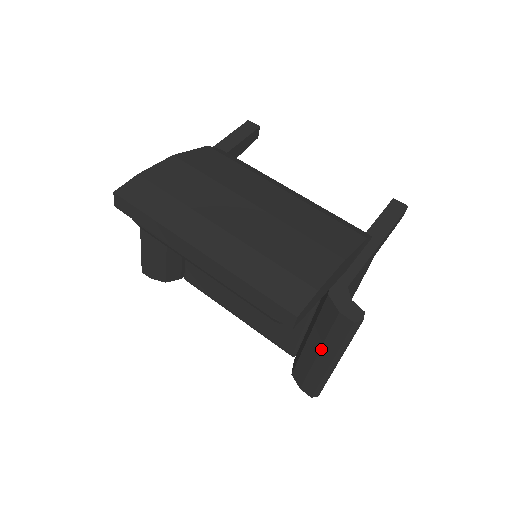
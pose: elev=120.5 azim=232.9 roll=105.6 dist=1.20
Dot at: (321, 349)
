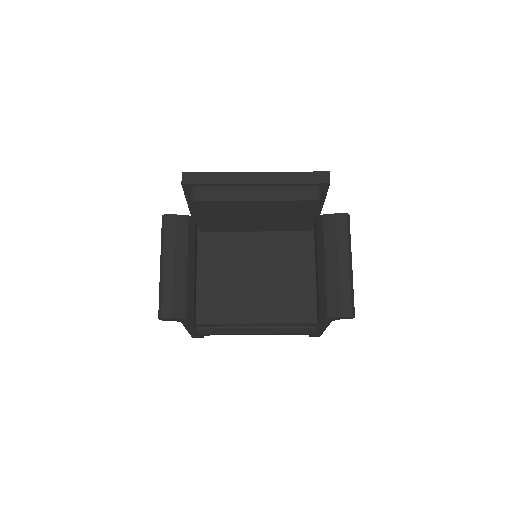
Dot at: (338, 255)
